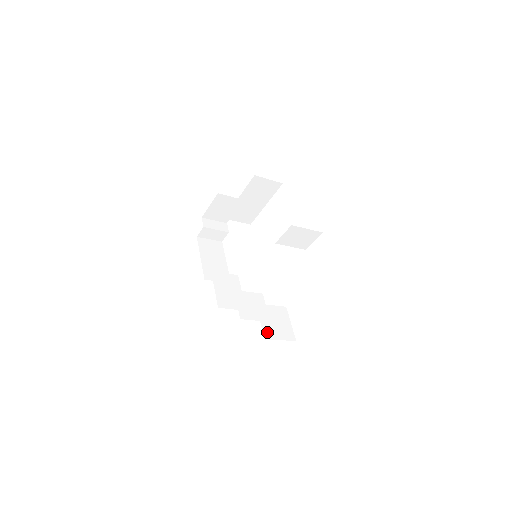
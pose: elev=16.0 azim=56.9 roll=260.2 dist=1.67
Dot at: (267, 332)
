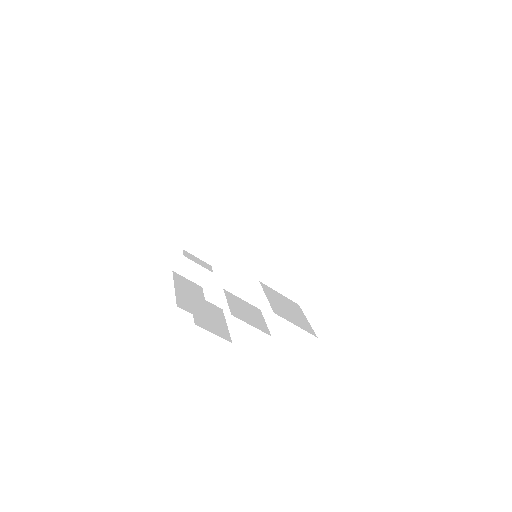
Dot at: (277, 309)
